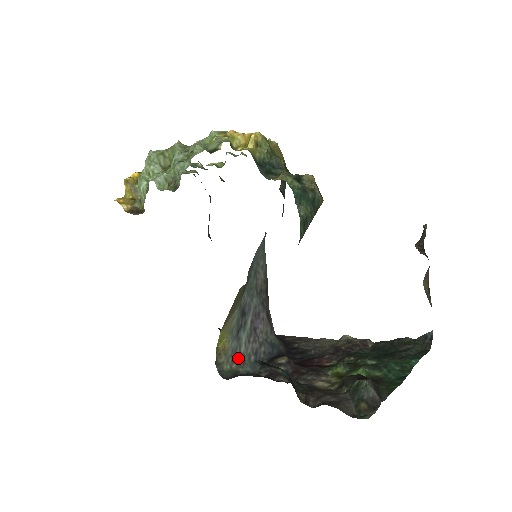
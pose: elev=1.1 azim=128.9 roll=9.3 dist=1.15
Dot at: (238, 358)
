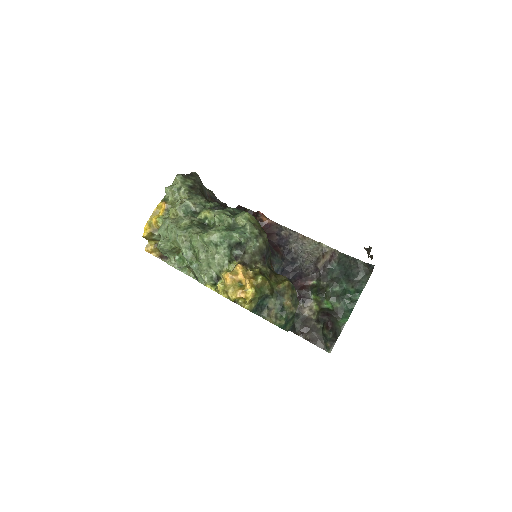
Dot at: occluded
